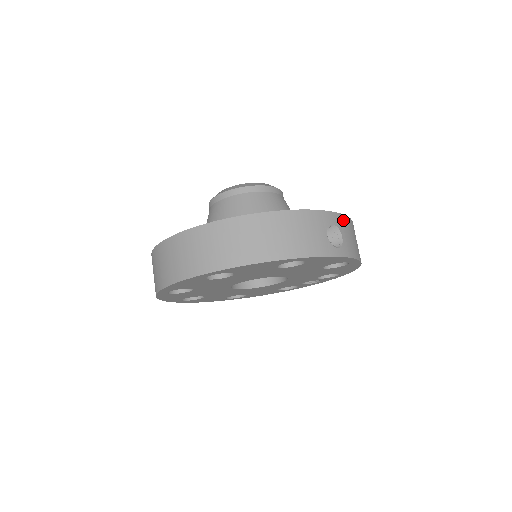
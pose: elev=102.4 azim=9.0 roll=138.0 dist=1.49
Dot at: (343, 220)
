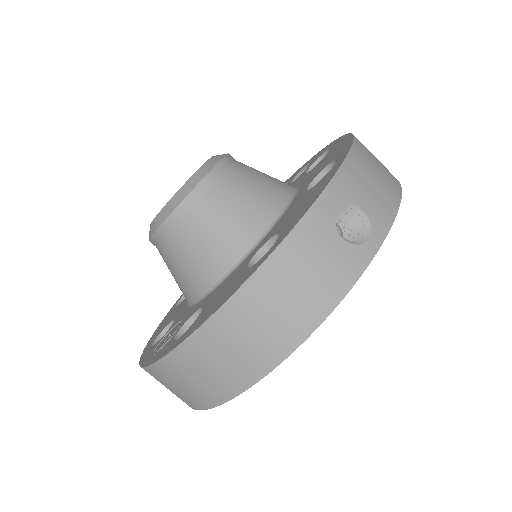
Dot at: (346, 178)
